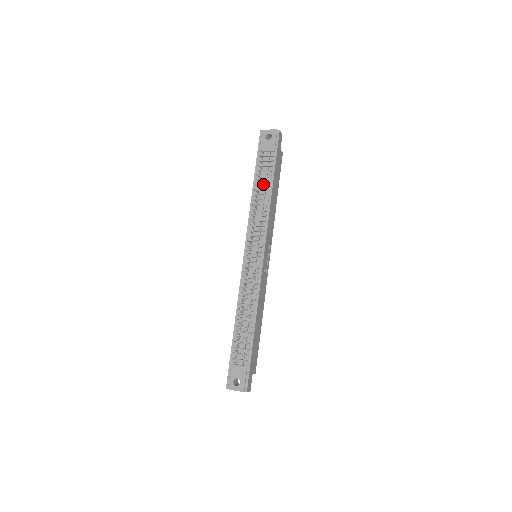
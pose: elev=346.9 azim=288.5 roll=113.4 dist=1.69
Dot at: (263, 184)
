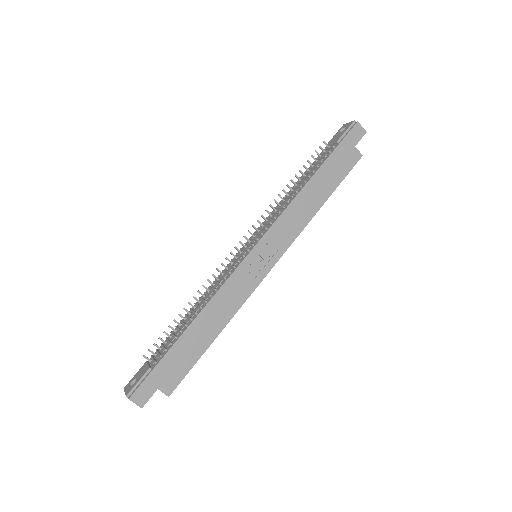
Dot at: (305, 176)
